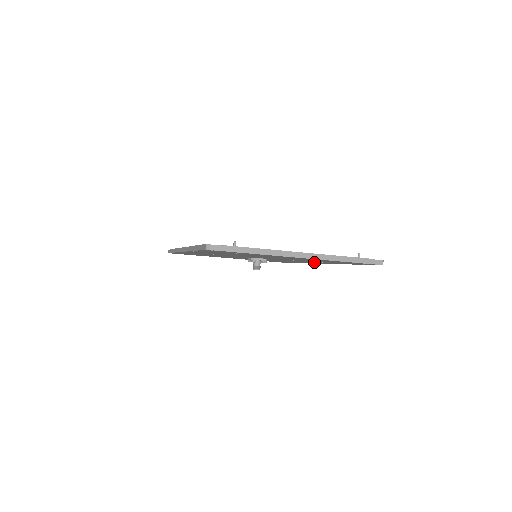
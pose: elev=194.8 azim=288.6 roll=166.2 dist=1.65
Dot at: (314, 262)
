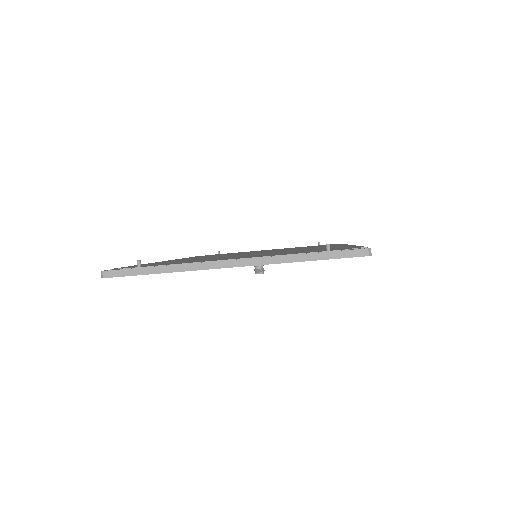
Dot at: occluded
